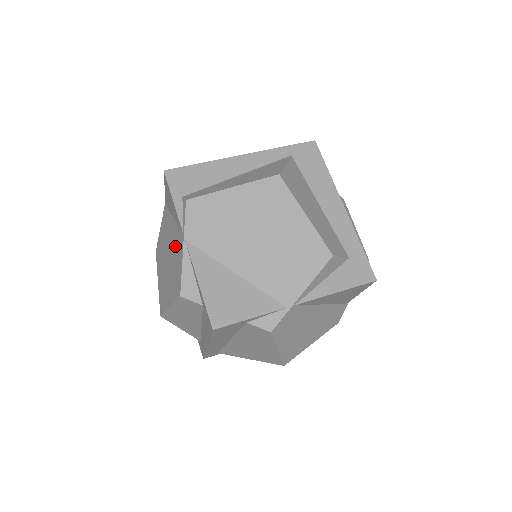
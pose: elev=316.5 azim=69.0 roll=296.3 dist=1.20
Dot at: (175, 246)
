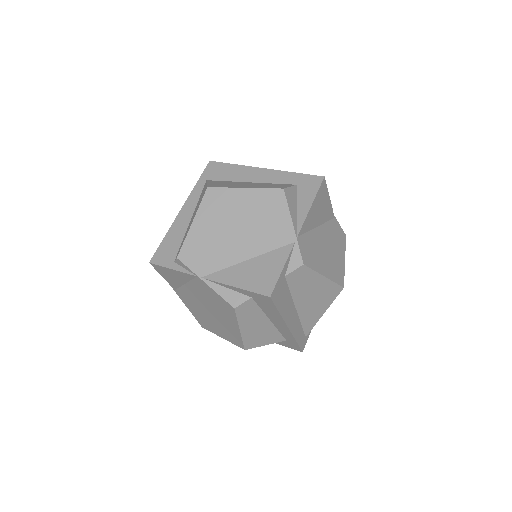
Dot at: (202, 294)
